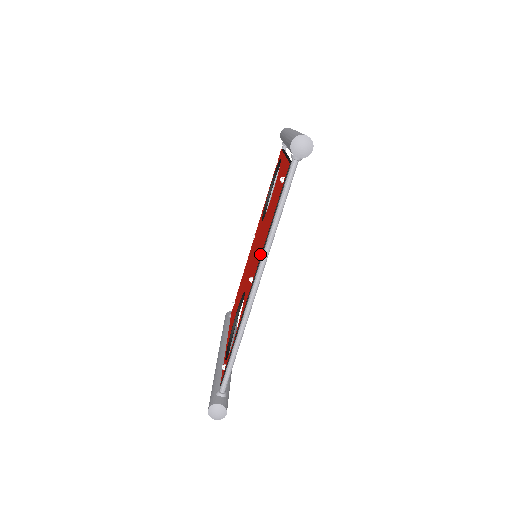
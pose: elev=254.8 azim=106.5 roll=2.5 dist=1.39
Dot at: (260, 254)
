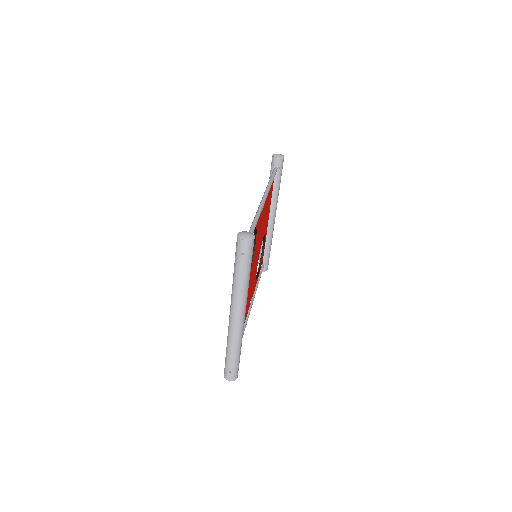
Dot at: occluded
